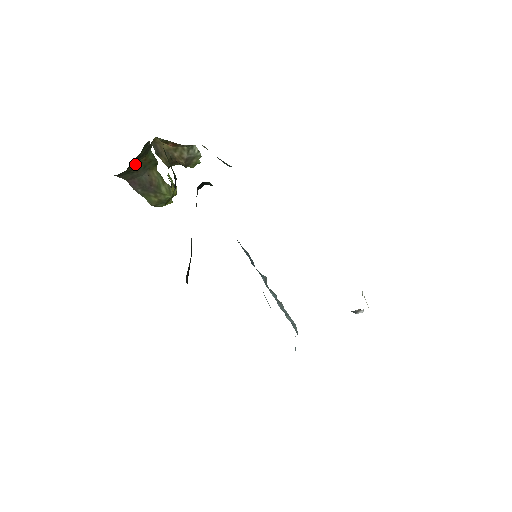
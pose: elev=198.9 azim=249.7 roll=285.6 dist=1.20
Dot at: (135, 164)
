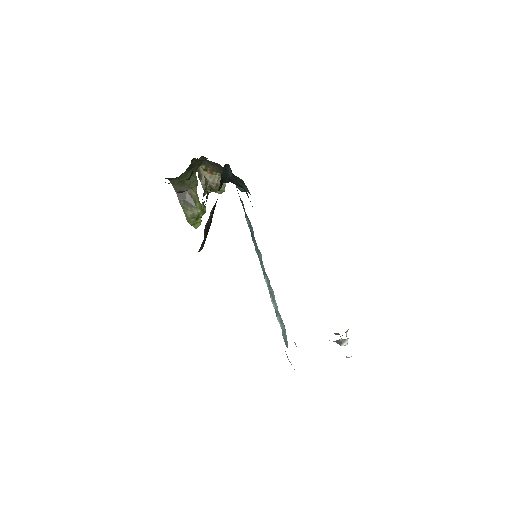
Dot at: (184, 179)
